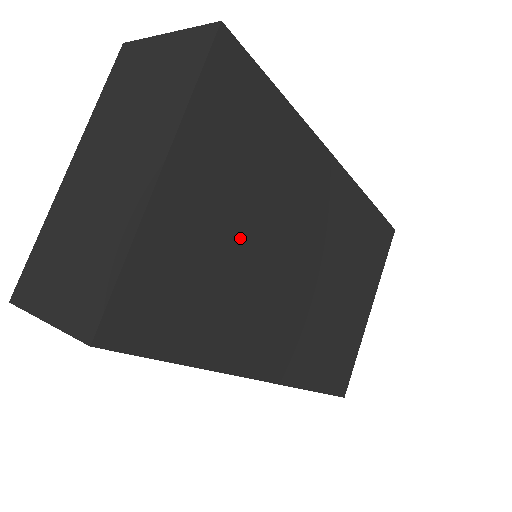
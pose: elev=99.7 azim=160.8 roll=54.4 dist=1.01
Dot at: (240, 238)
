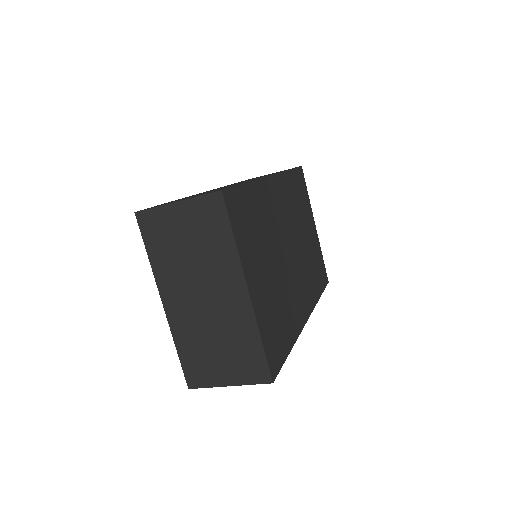
Dot at: (274, 274)
